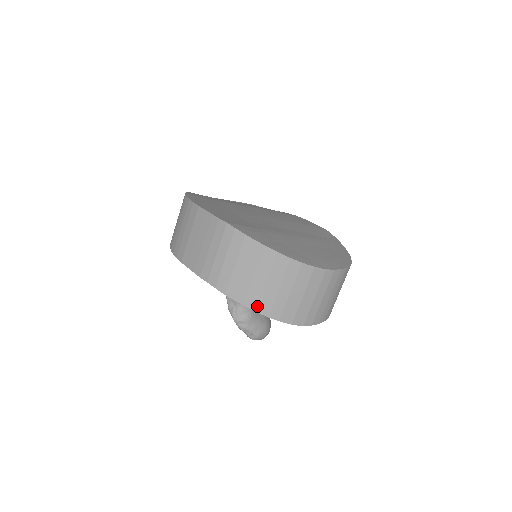
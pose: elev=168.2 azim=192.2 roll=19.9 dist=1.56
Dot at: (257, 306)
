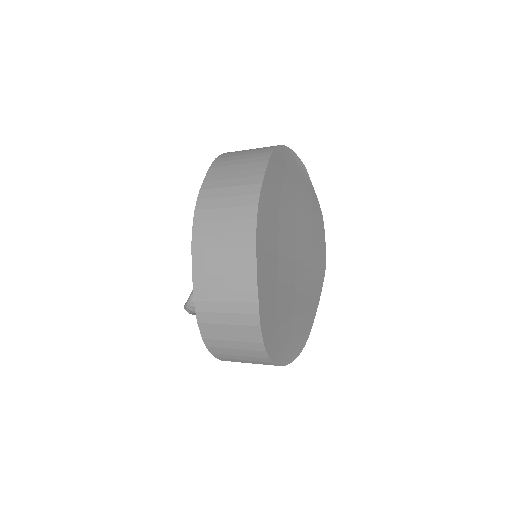
Dot at: (211, 347)
